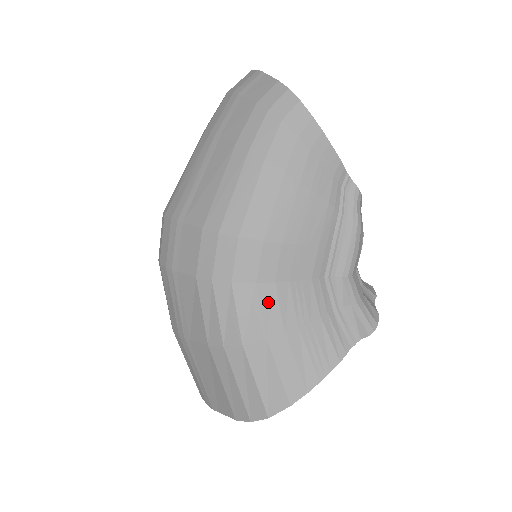
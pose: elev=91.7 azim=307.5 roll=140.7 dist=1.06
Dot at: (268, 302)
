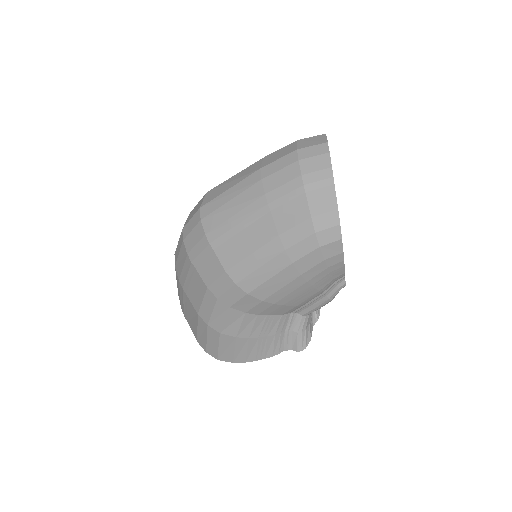
Dot at: (247, 322)
